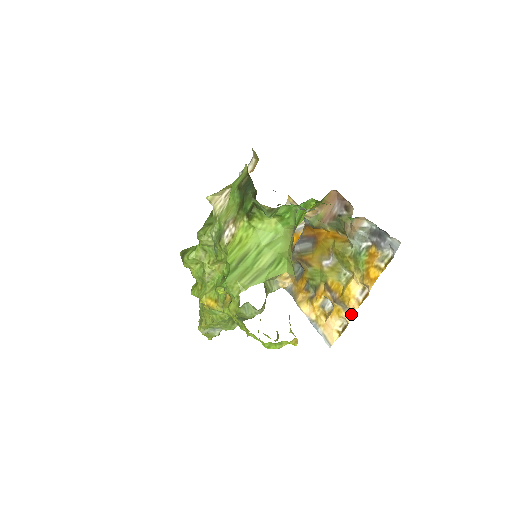
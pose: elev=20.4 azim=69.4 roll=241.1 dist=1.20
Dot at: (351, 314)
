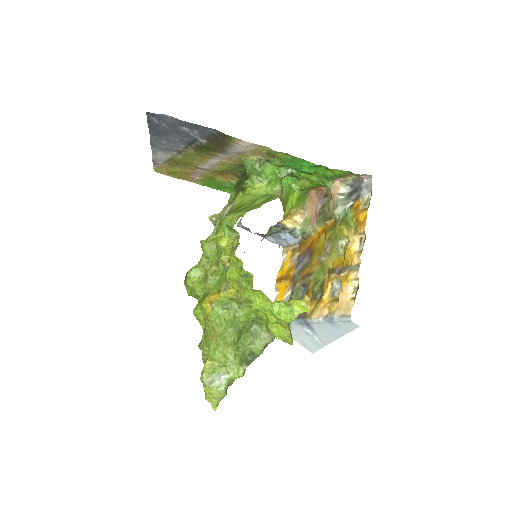
Dot at: (358, 267)
